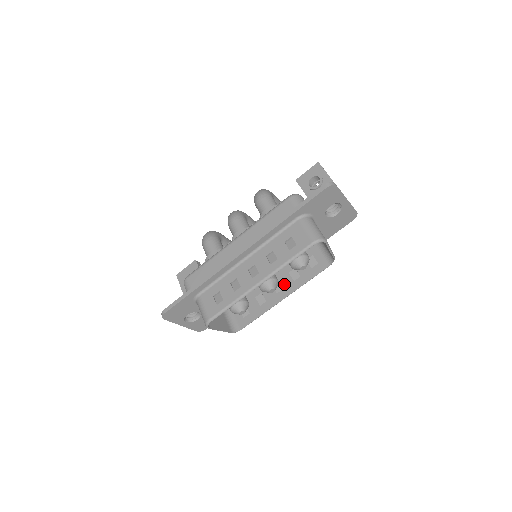
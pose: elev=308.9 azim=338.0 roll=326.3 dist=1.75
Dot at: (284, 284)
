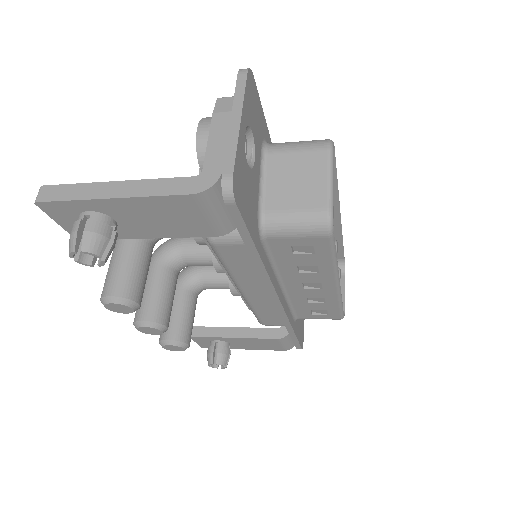
Dot at: (317, 287)
